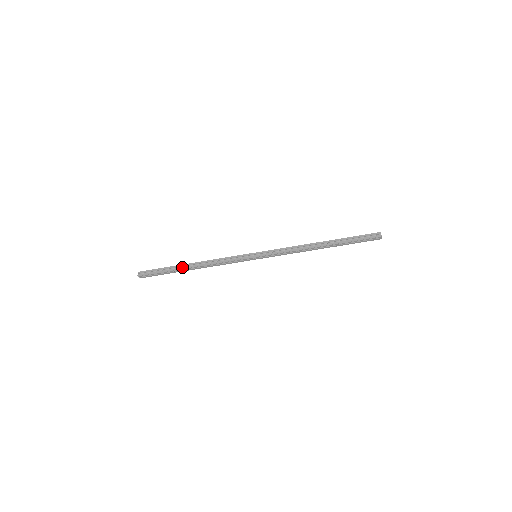
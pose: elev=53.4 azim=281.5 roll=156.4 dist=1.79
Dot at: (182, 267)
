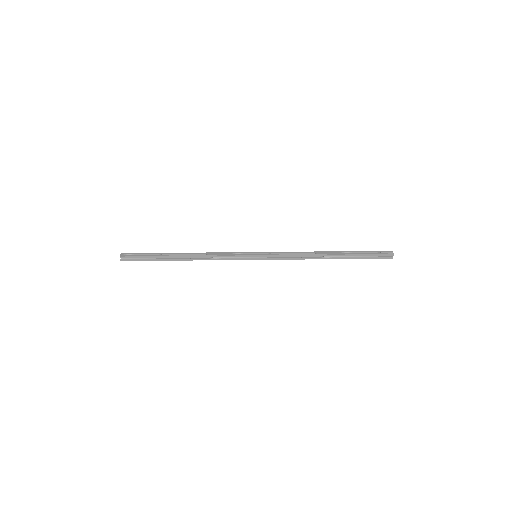
Dot at: (172, 259)
